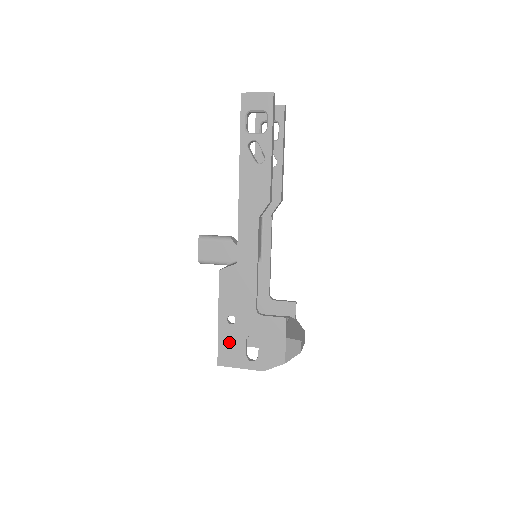
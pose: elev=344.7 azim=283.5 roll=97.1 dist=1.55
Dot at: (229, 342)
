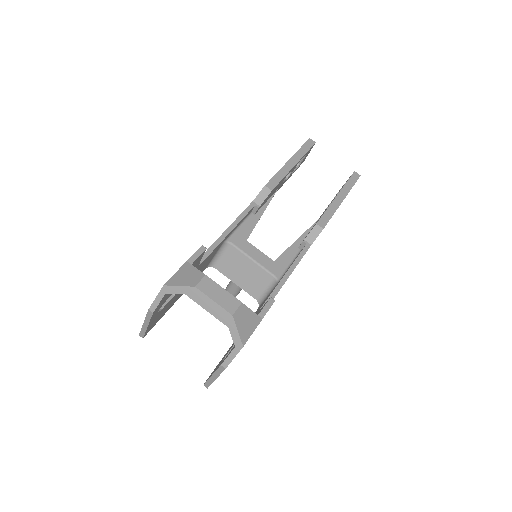
Dot at: occluded
